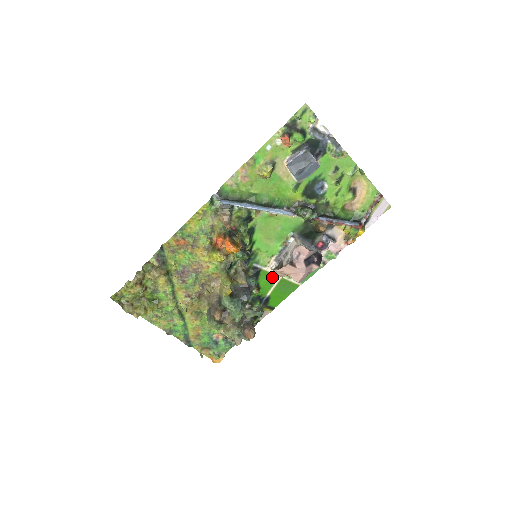
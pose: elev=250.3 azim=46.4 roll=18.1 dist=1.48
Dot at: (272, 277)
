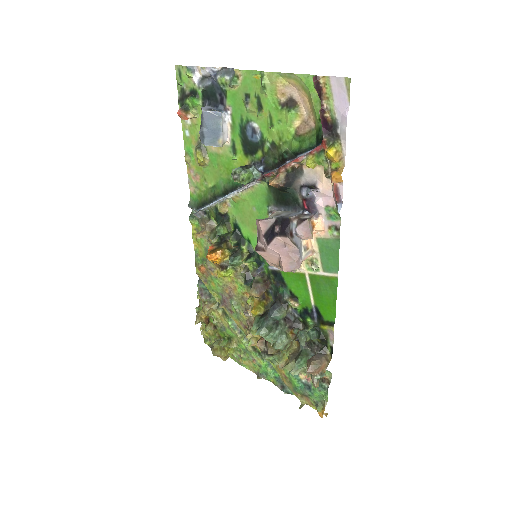
Dot at: (298, 277)
